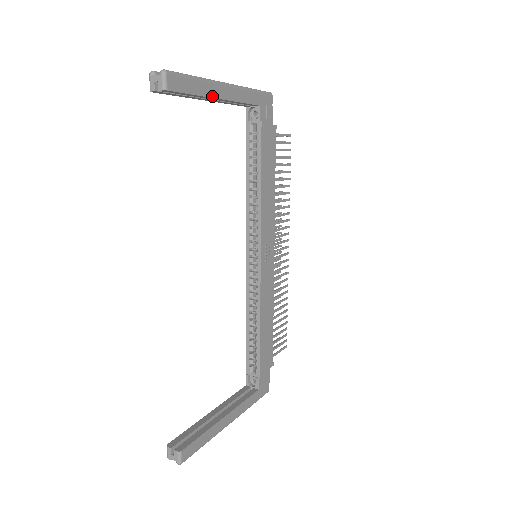
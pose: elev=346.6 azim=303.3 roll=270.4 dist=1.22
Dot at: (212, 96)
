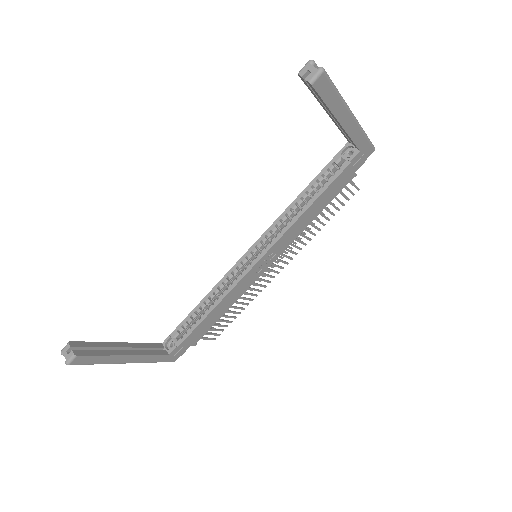
Dot at: (336, 116)
